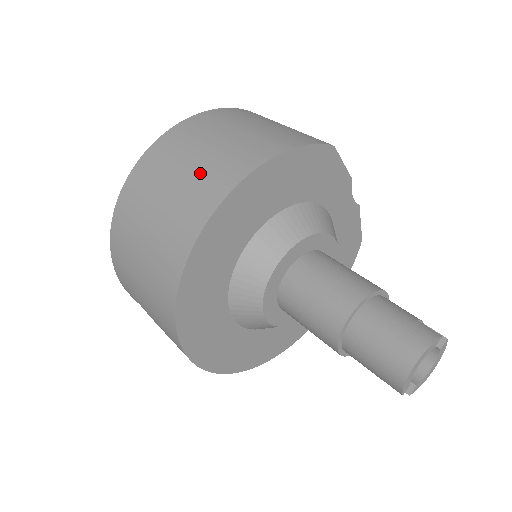
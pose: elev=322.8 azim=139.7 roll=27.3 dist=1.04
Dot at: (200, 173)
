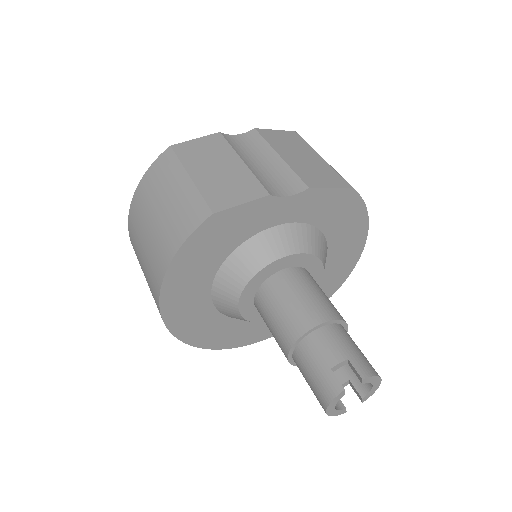
Dot at: (147, 279)
